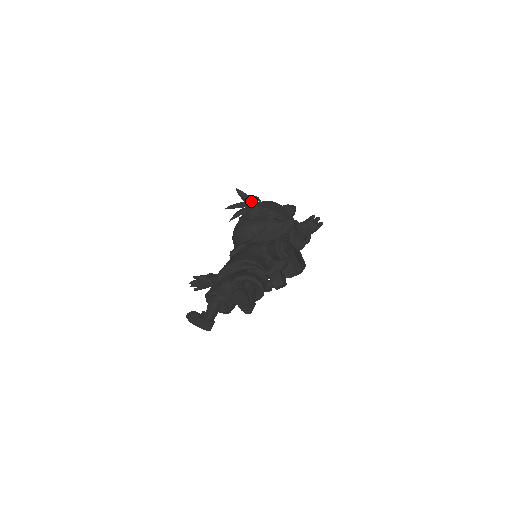
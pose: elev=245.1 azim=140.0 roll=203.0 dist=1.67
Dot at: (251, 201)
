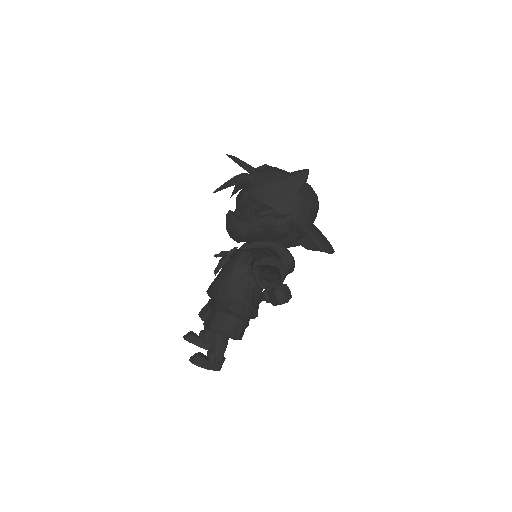
Dot at: (247, 171)
